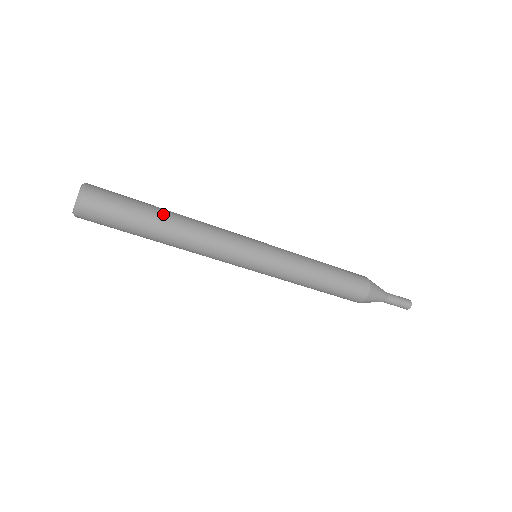
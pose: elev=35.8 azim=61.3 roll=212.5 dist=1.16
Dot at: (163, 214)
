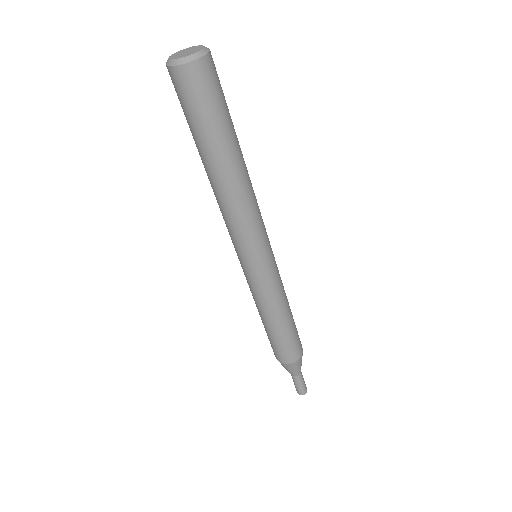
Dot at: occluded
